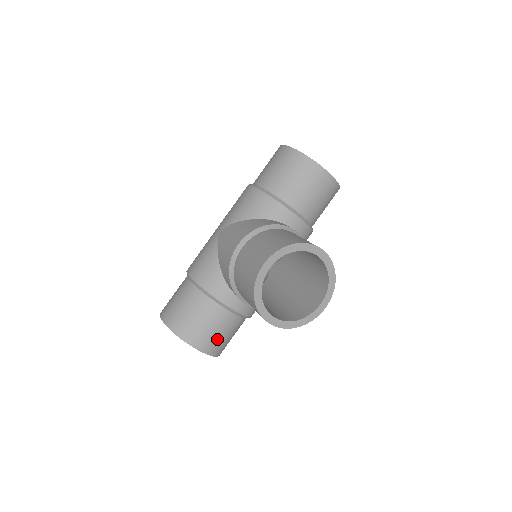
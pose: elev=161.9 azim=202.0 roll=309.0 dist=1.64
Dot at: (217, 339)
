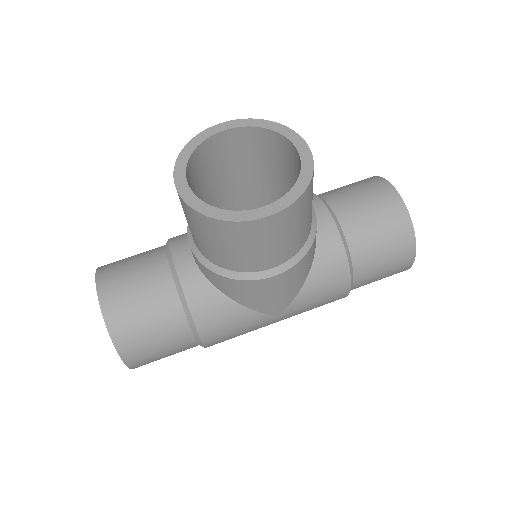
Dot at: (128, 295)
